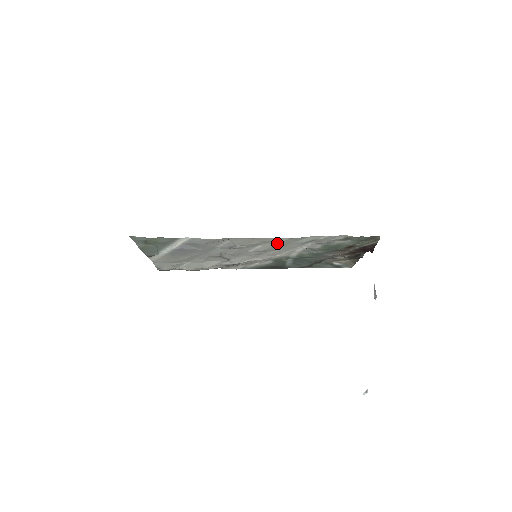
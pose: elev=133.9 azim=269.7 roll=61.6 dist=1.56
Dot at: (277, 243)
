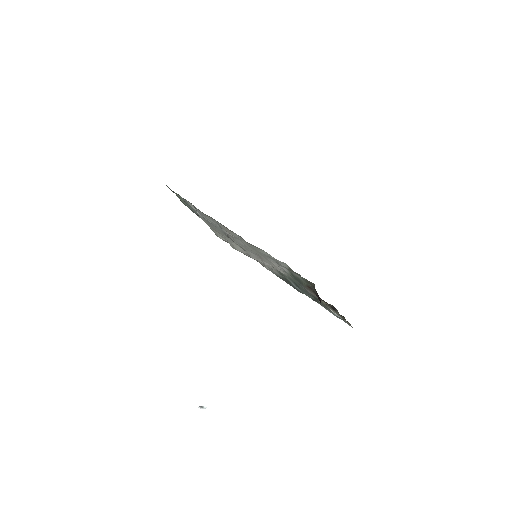
Dot at: occluded
